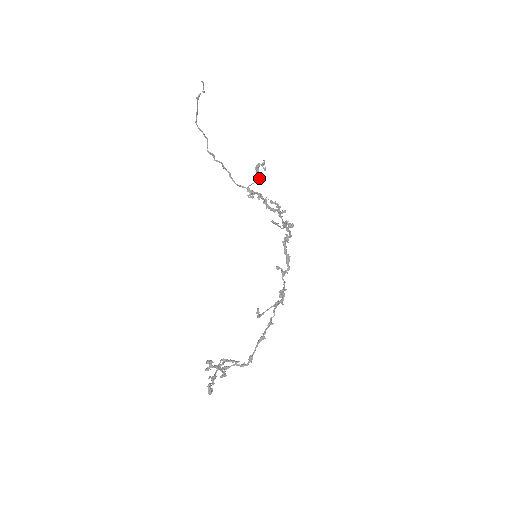
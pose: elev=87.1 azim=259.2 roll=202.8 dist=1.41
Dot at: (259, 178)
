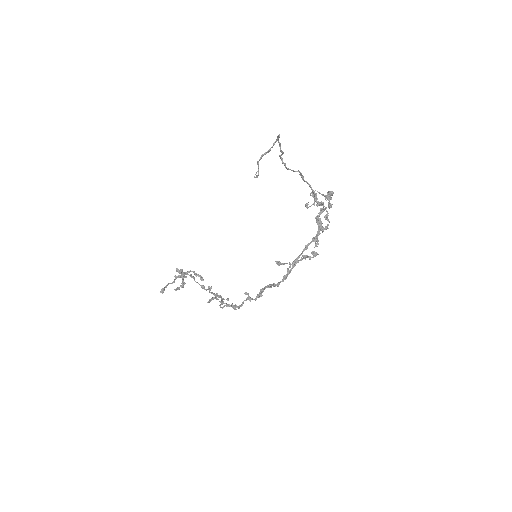
Dot at: occluded
